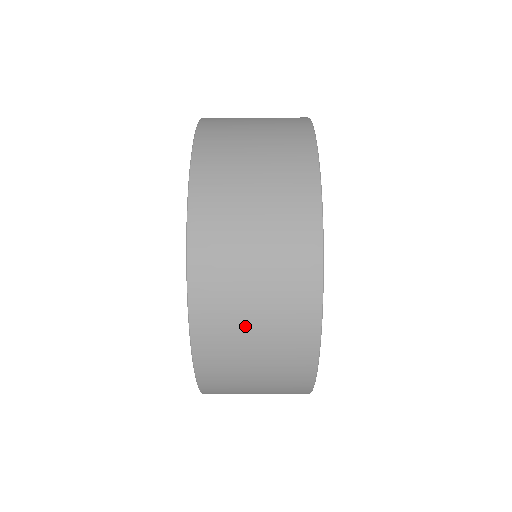
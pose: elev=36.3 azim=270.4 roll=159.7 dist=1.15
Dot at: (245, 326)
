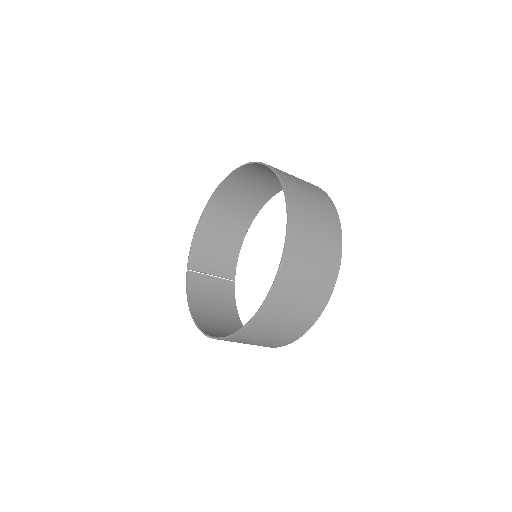
Dot at: (297, 295)
